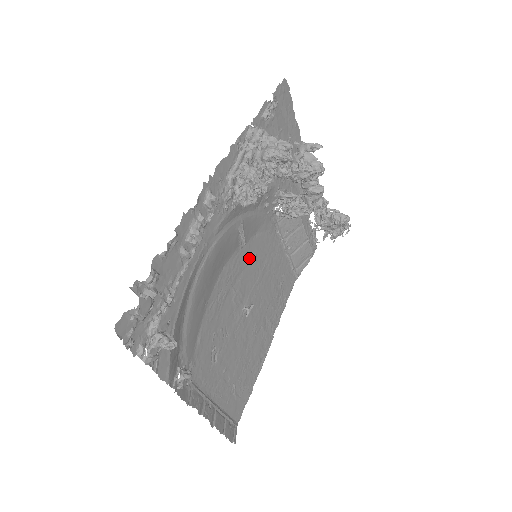
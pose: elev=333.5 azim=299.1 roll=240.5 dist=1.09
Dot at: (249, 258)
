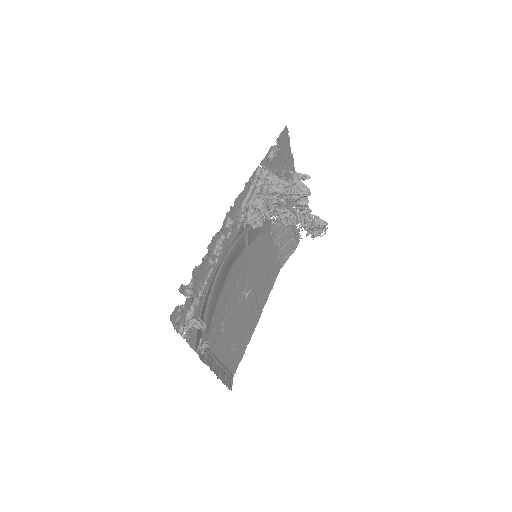
Dot at: (250, 256)
